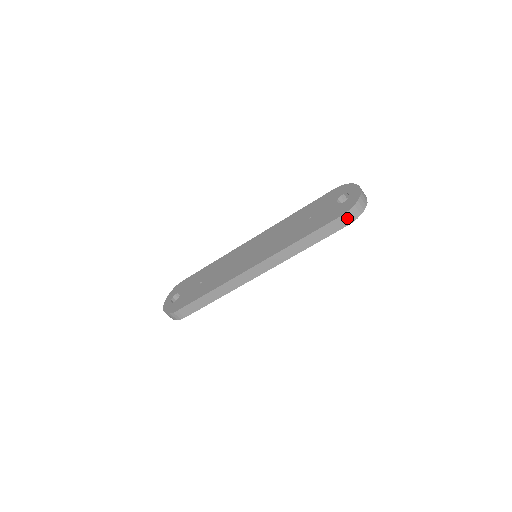
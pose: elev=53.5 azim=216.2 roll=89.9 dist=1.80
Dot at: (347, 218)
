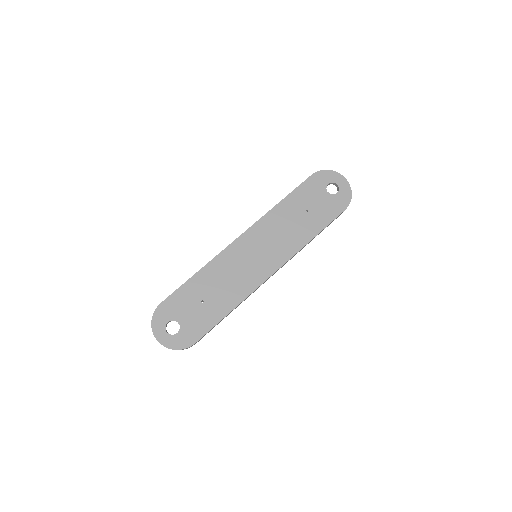
Dot at: occluded
